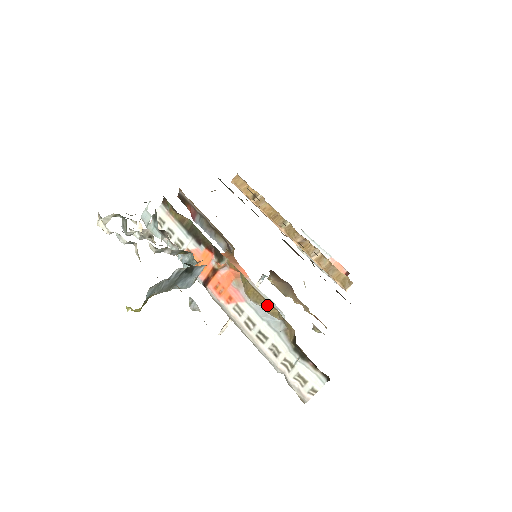
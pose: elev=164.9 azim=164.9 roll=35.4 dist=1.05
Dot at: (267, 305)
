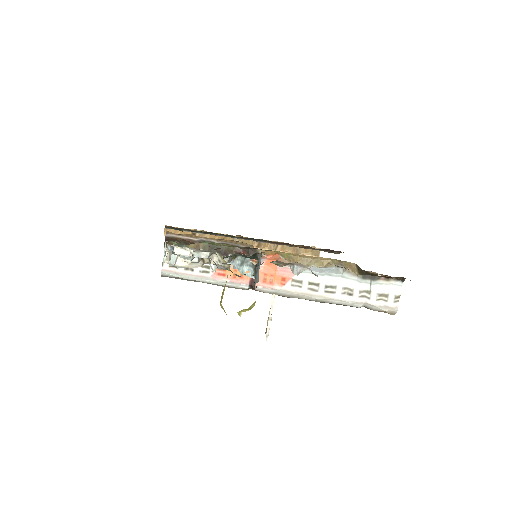
Dot at: (319, 261)
